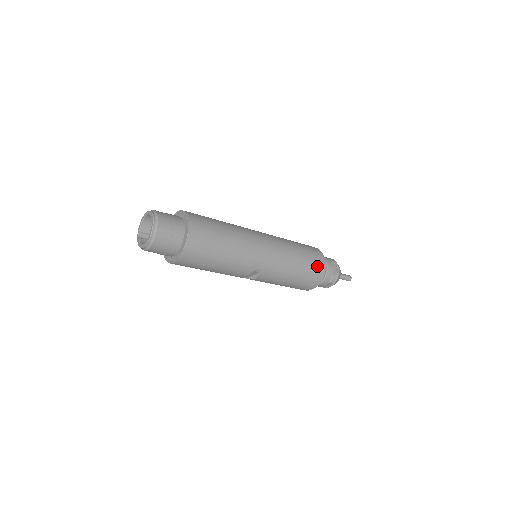
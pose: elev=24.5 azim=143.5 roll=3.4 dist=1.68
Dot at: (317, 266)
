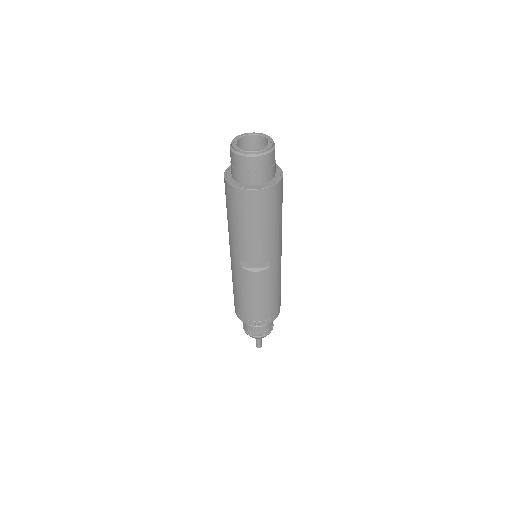
Dot at: occluded
